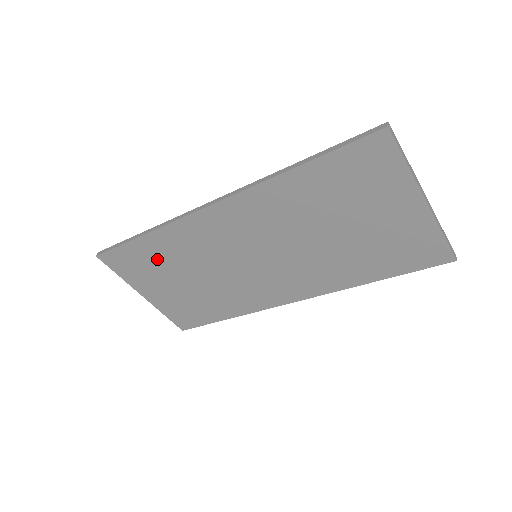
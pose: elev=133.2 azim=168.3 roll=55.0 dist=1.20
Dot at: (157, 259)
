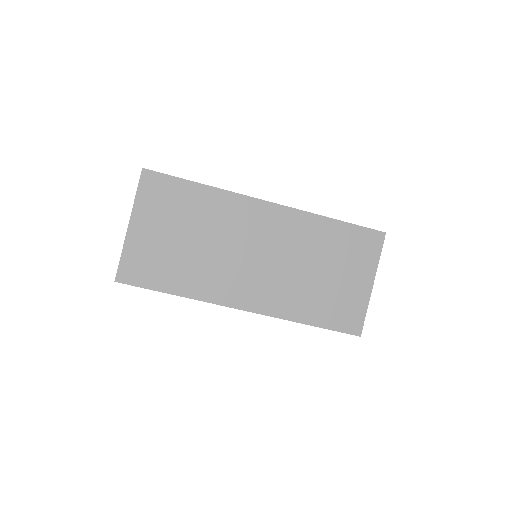
Dot at: (188, 206)
